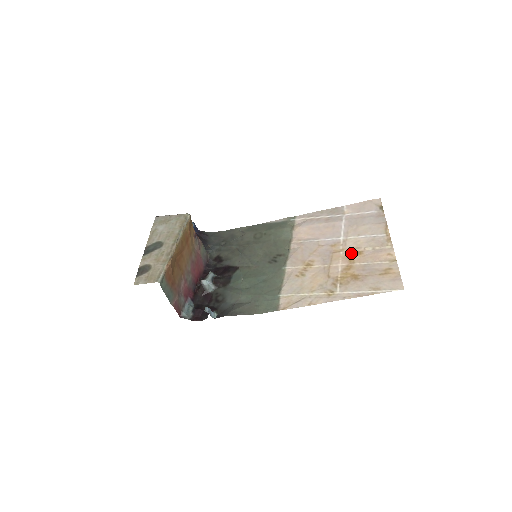
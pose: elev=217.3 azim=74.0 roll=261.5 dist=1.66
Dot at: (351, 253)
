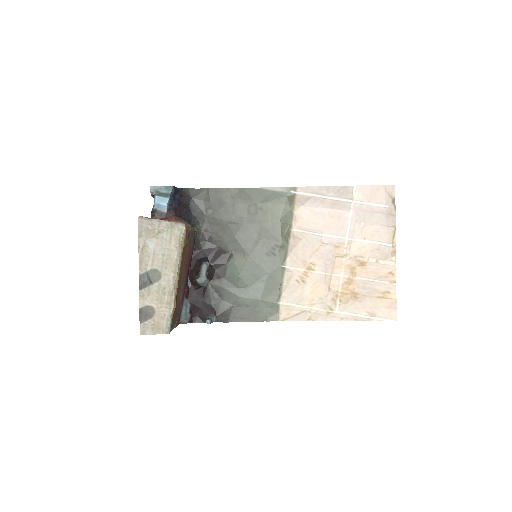
Dot at: (354, 262)
